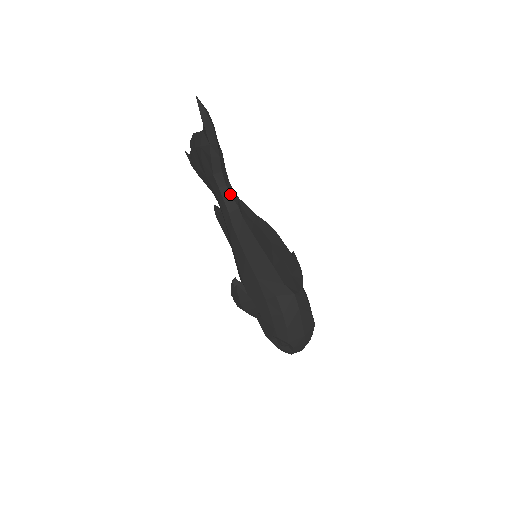
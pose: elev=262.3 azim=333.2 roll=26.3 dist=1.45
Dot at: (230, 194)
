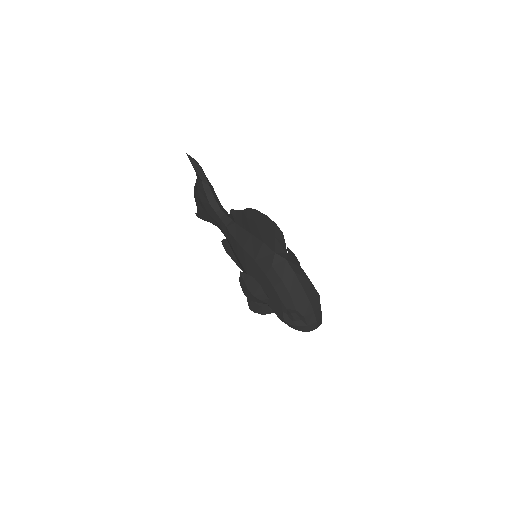
Dot at: (225, 214)
